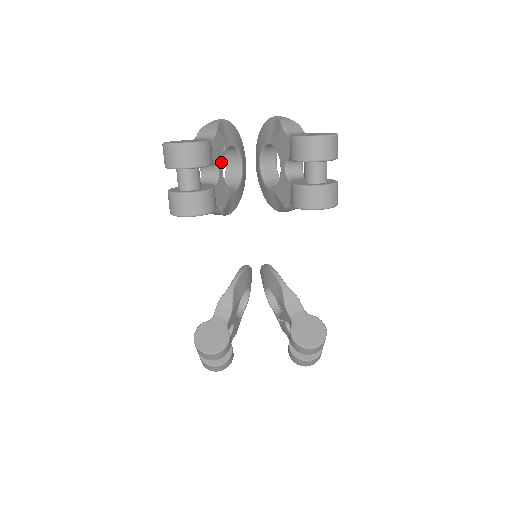
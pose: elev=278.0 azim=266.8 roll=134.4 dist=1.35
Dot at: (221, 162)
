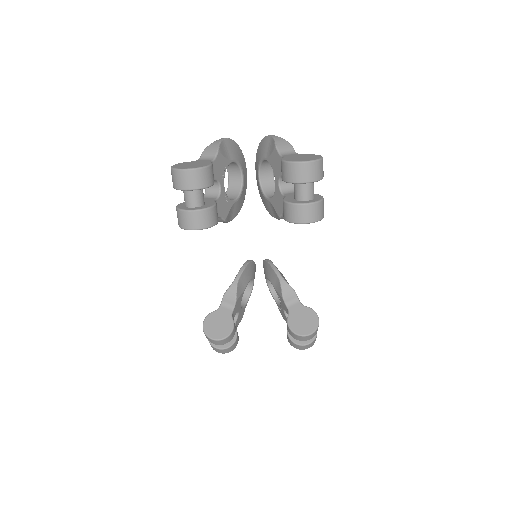
Dot at: (223, 178)
